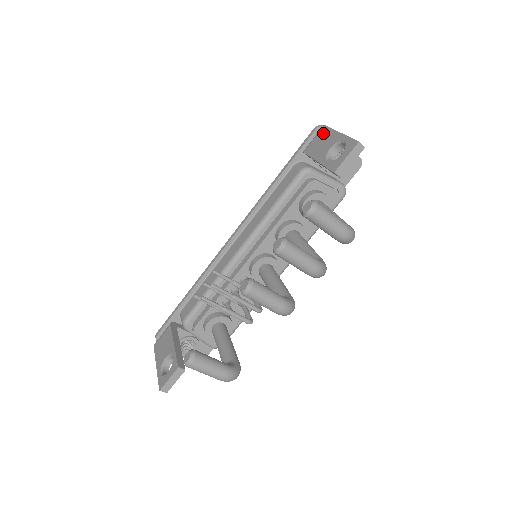
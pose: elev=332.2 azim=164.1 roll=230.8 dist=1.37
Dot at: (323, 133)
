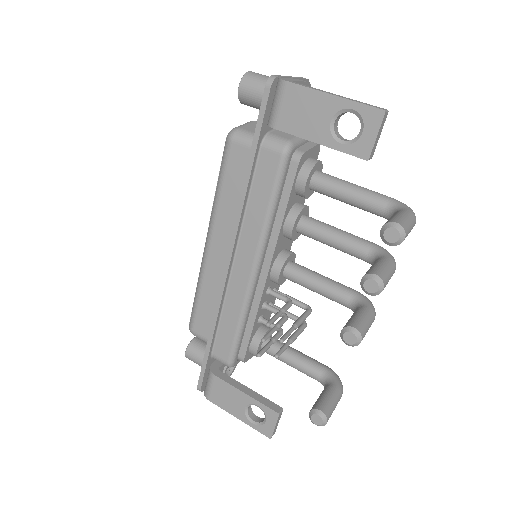
Dot at: (295, 96)
